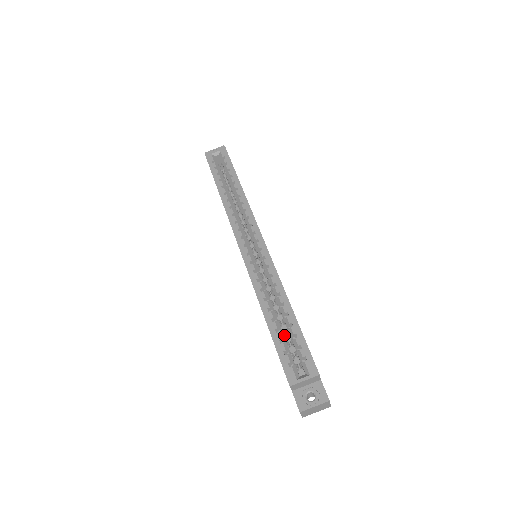
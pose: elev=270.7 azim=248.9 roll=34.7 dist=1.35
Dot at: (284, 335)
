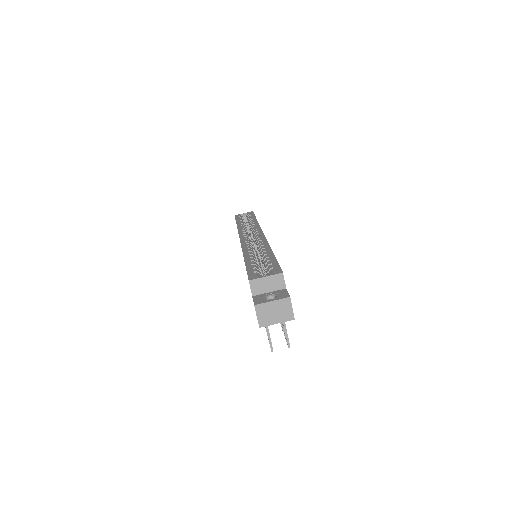
Dot at: occluded
